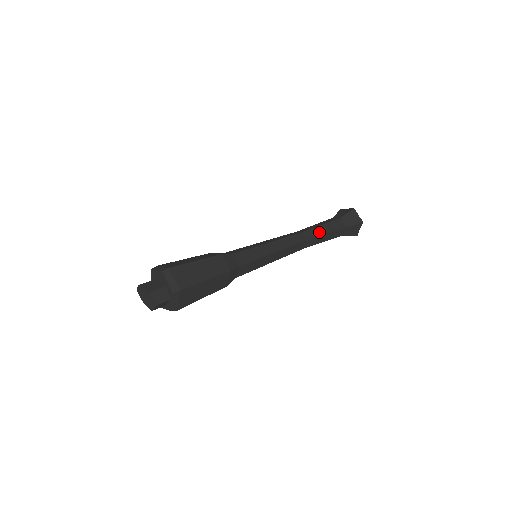
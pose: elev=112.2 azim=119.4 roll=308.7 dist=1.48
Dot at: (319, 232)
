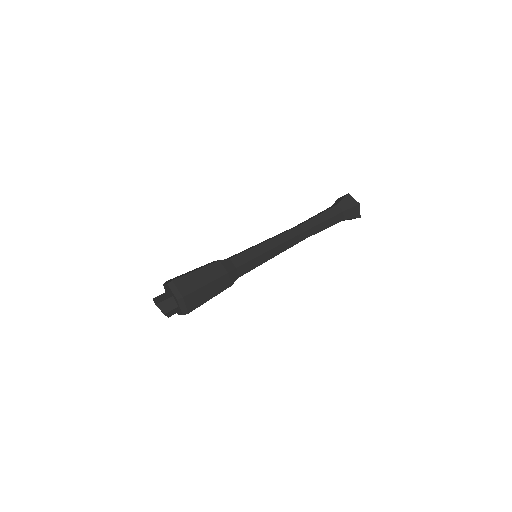
Dot at: (318, 230)
